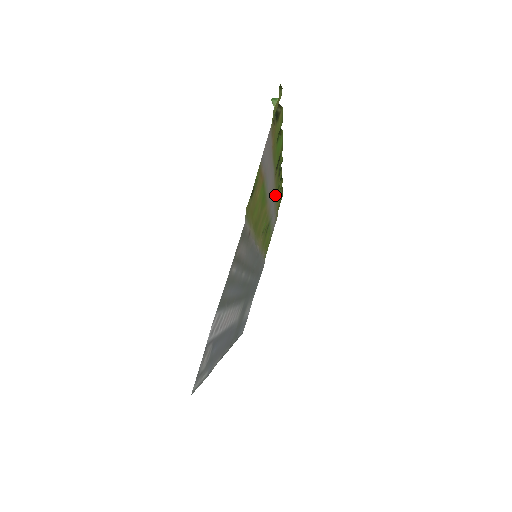
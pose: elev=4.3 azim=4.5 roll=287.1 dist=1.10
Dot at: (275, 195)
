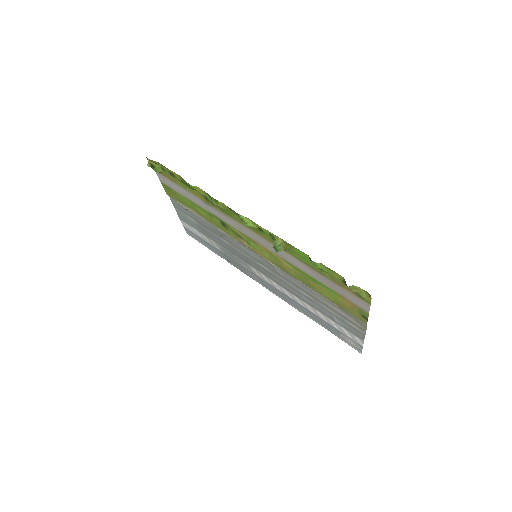
Dot at: (237, 222)
